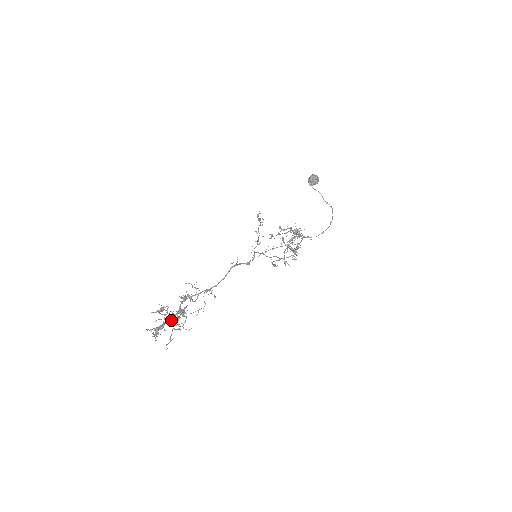
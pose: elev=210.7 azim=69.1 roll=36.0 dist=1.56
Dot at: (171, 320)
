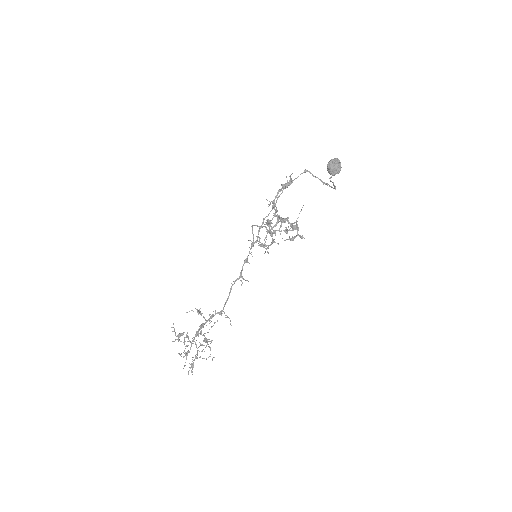
Dot at: occluded
